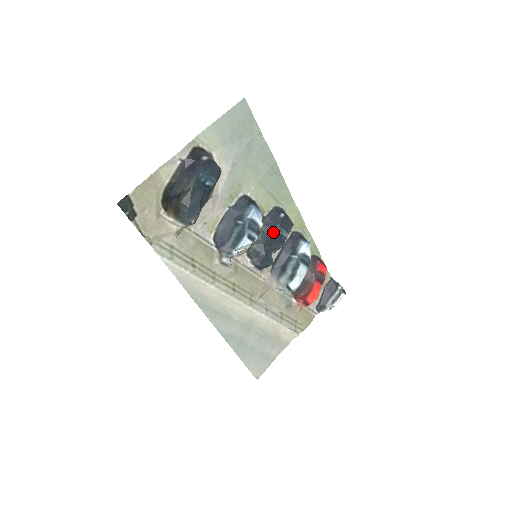
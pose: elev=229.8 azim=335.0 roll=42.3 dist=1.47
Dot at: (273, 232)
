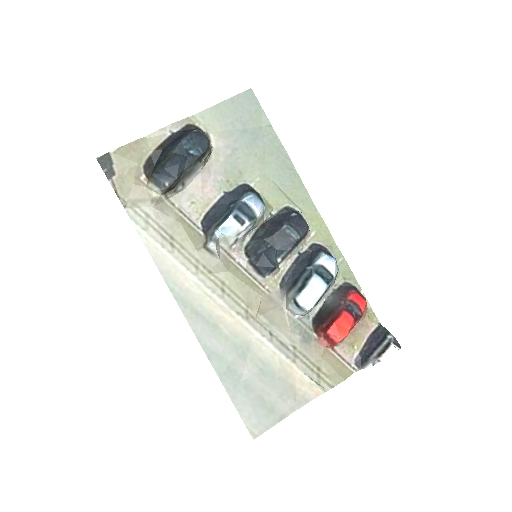
Dot at: (278, 229)
